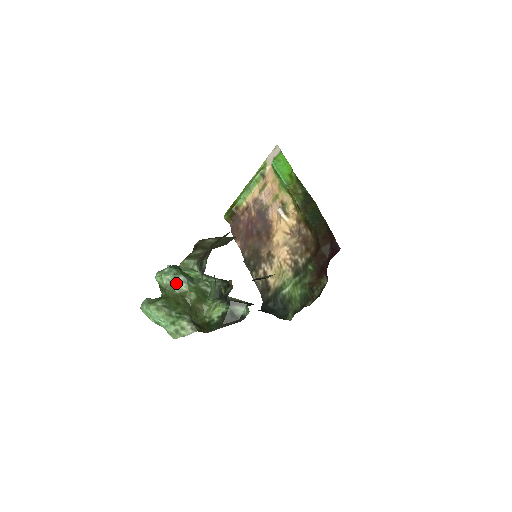
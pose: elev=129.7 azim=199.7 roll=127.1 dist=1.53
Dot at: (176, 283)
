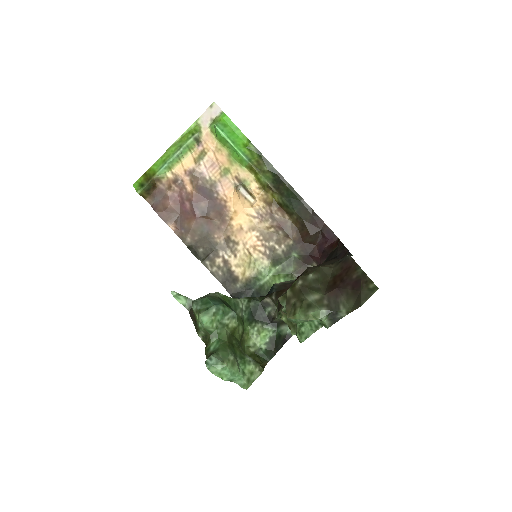
Dot at: (227, 322)
